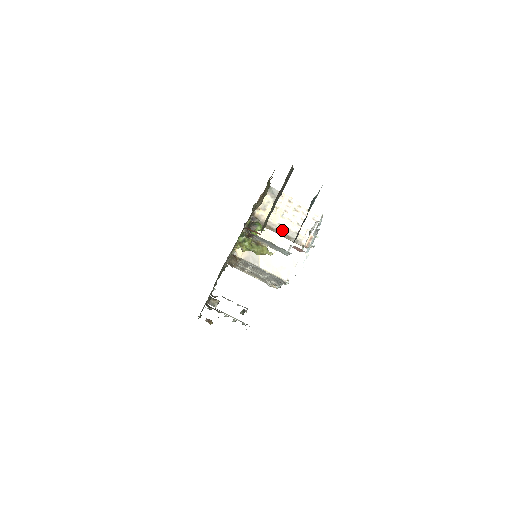
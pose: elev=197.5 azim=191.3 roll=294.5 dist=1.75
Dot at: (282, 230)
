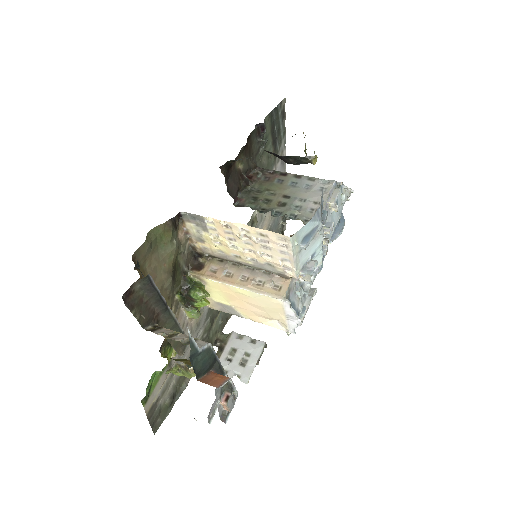
Dot at: (246, 263)
